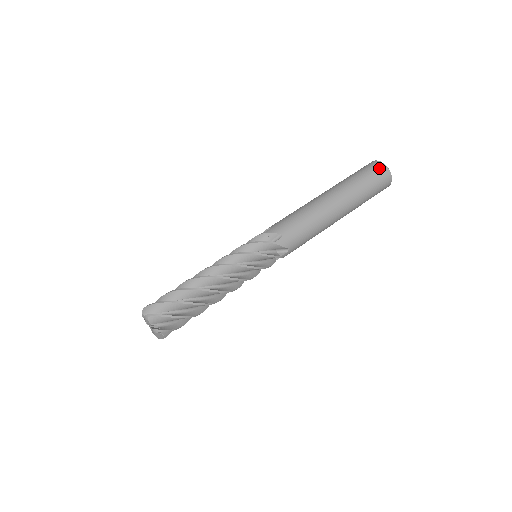
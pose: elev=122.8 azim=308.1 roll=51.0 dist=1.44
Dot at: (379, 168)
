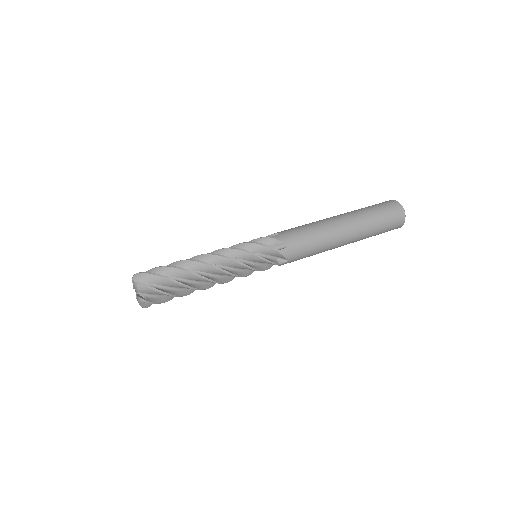
Dot at: (397, 209)
